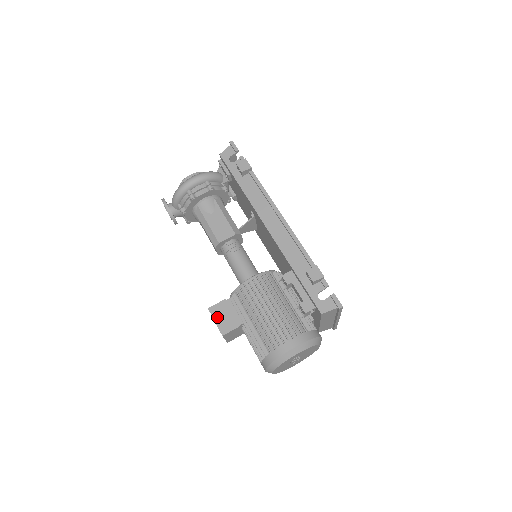
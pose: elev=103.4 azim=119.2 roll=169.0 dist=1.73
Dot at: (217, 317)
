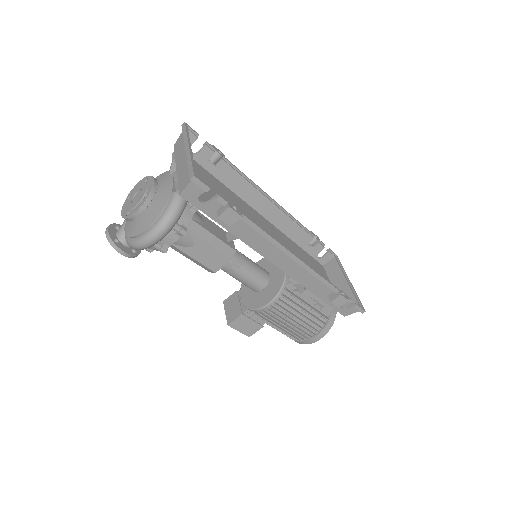
Dot at: (239, 328)
